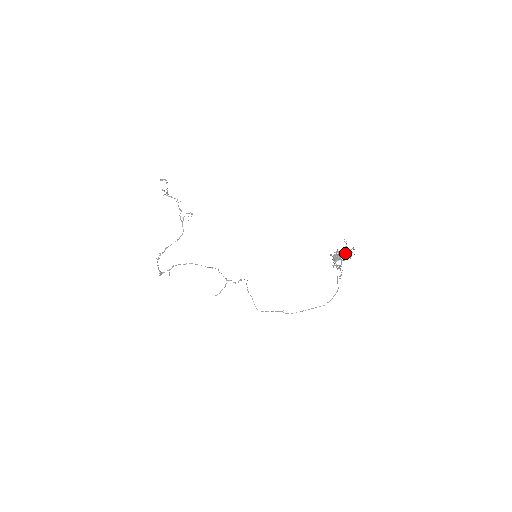
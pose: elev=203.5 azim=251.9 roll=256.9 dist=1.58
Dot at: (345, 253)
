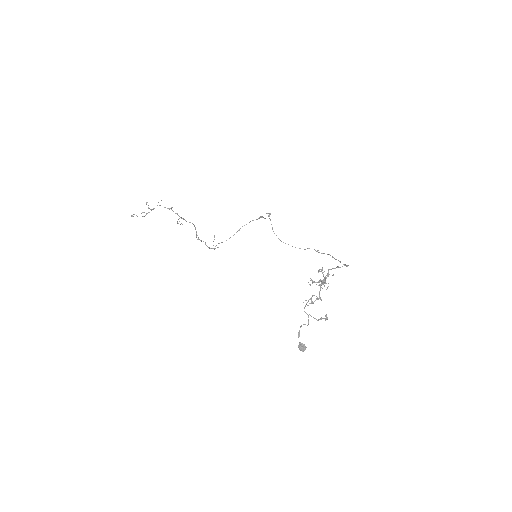
Dot at: occluded
